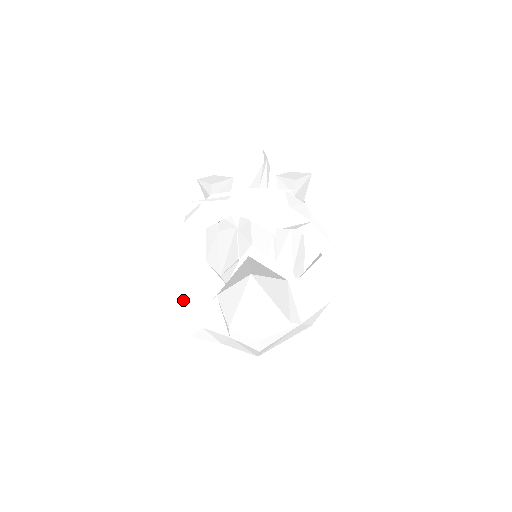
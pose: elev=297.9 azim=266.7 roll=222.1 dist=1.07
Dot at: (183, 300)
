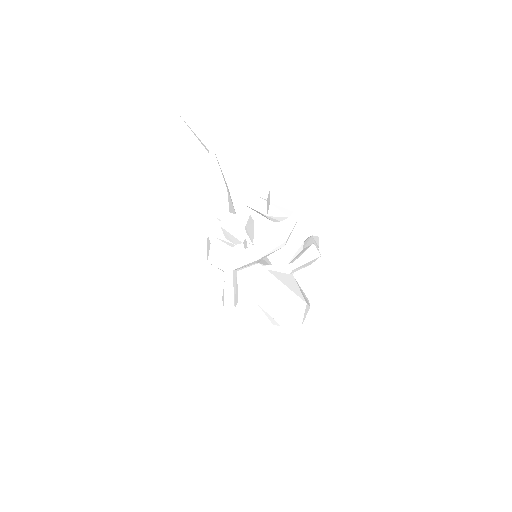
Dot at: (238, 316)
